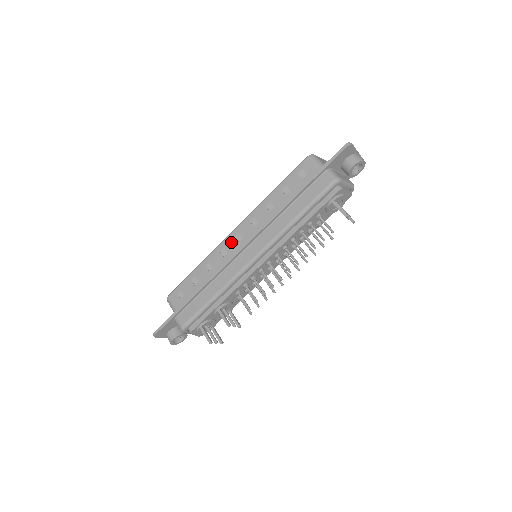
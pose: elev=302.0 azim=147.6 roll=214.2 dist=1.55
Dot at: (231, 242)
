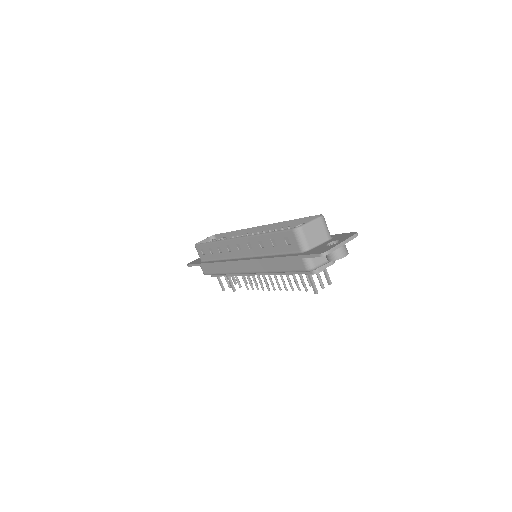
Dot at: (233, 246)
